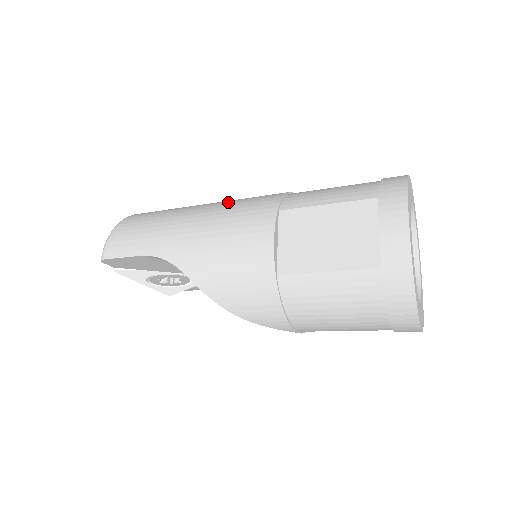
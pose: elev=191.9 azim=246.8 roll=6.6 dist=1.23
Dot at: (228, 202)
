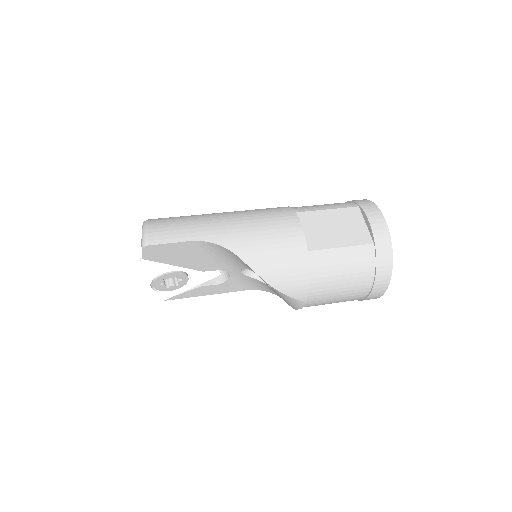
Dot at: (245, 210)
